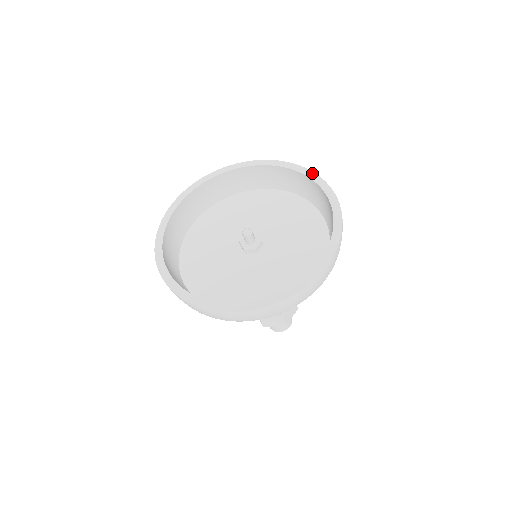
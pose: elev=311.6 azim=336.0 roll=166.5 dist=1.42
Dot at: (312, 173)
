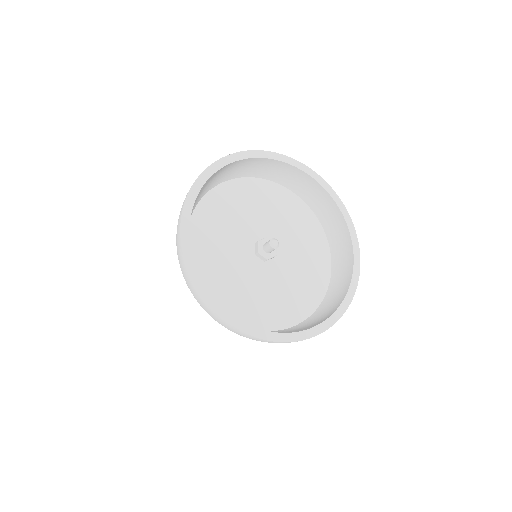
Dot at: (354, 230)
